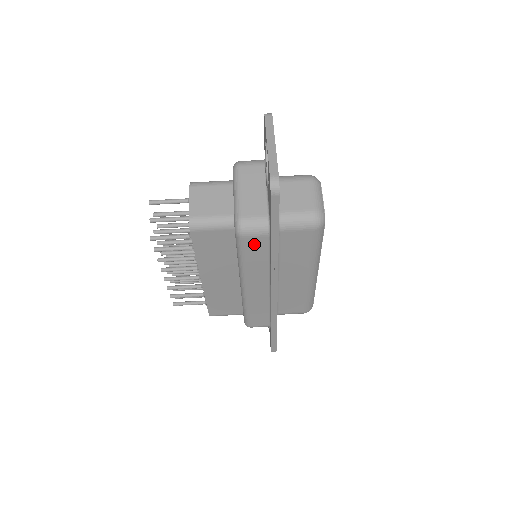
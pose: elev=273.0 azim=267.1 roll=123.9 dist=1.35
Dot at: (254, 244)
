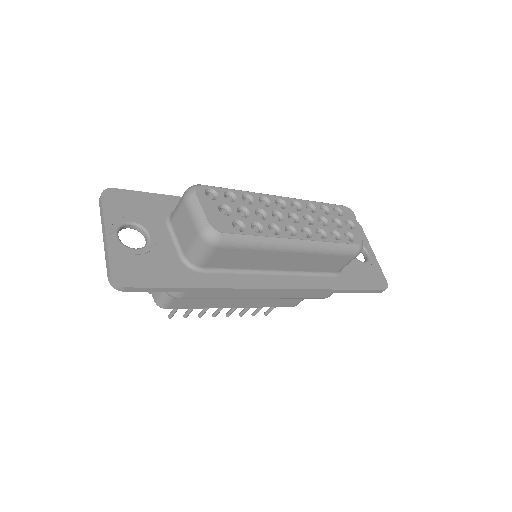
Dot at: (196, 293)
